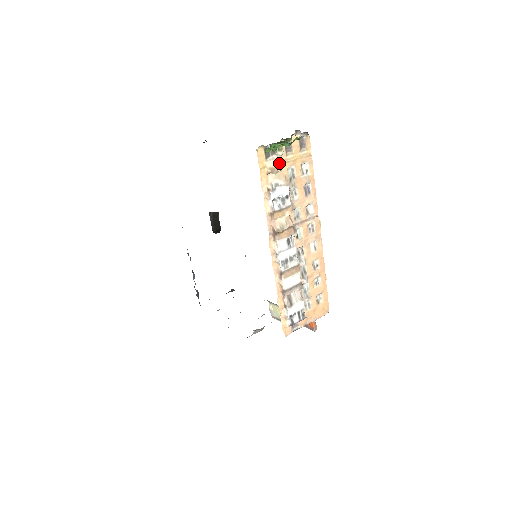
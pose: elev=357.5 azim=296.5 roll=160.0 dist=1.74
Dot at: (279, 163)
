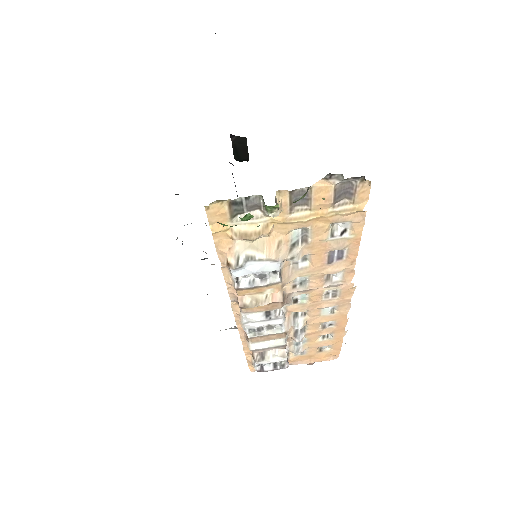
Dot at: (267, 223)
